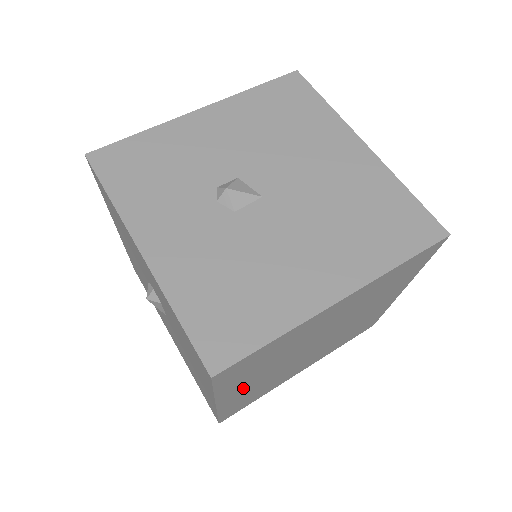
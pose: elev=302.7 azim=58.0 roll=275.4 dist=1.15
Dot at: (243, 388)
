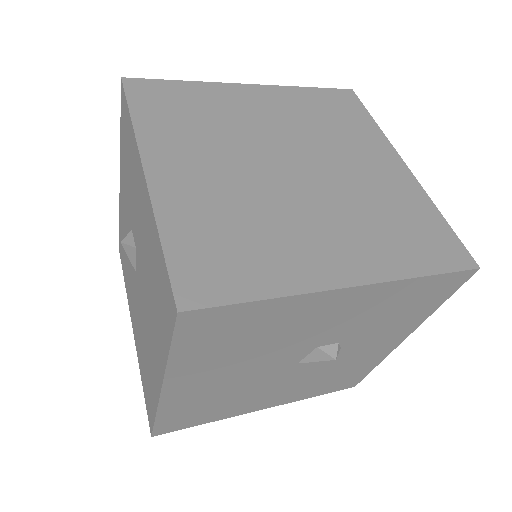
Dot at: (183, 166)
